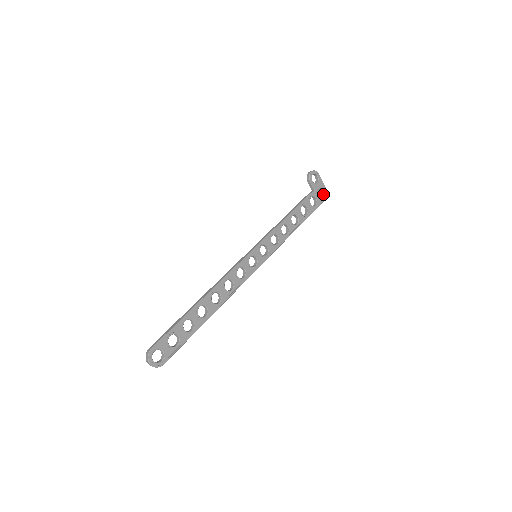
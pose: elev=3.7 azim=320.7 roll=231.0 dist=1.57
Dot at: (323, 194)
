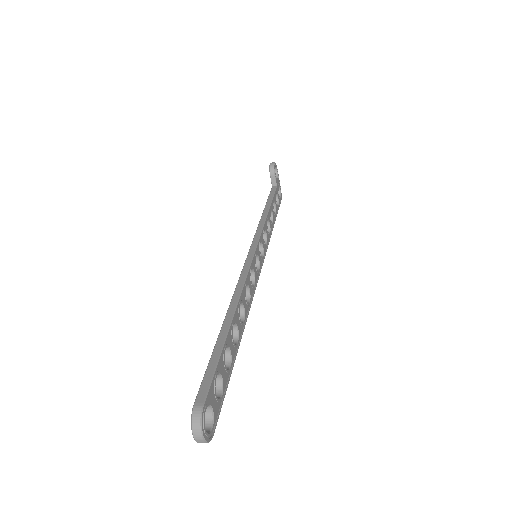
Dot at: occluded
